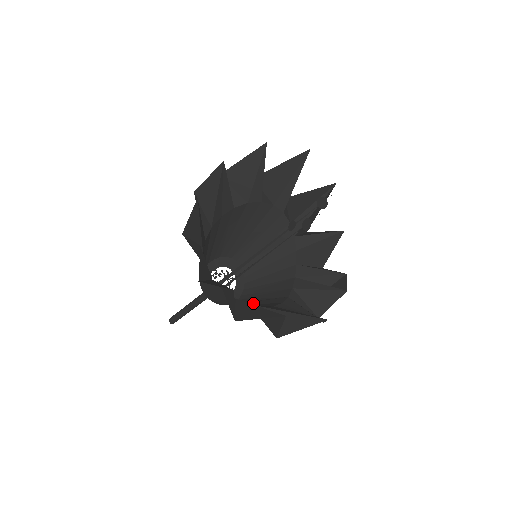
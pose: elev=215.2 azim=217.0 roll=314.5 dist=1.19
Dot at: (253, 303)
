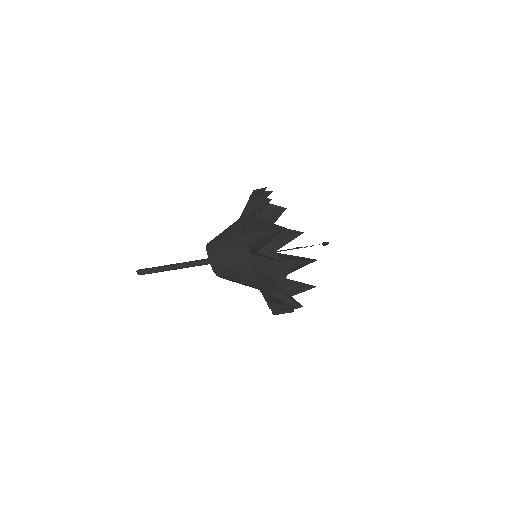
Dot at: (231, 270)
